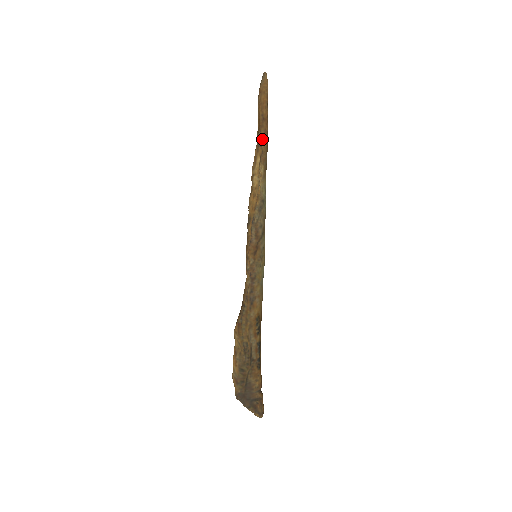
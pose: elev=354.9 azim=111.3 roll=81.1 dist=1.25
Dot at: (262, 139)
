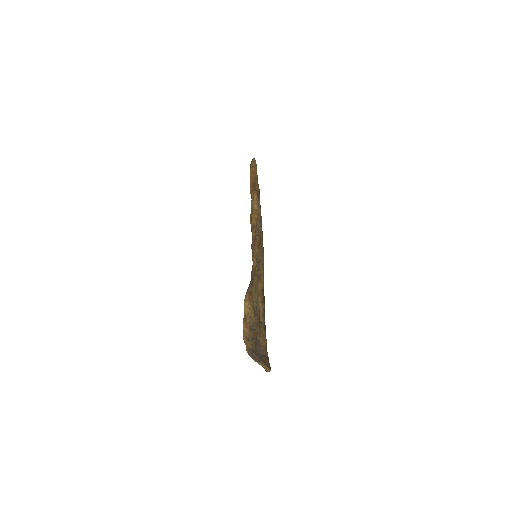
Dot at: (256, 187)
